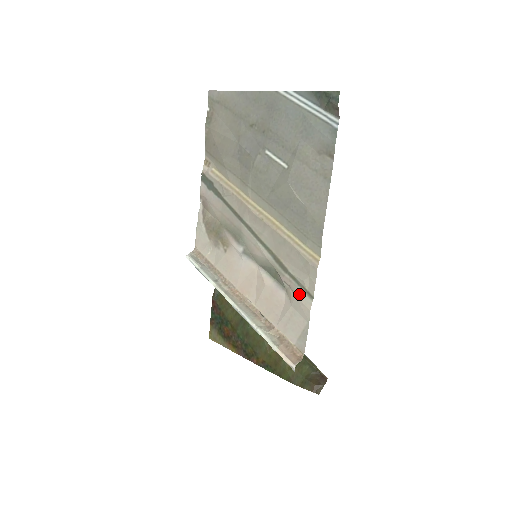
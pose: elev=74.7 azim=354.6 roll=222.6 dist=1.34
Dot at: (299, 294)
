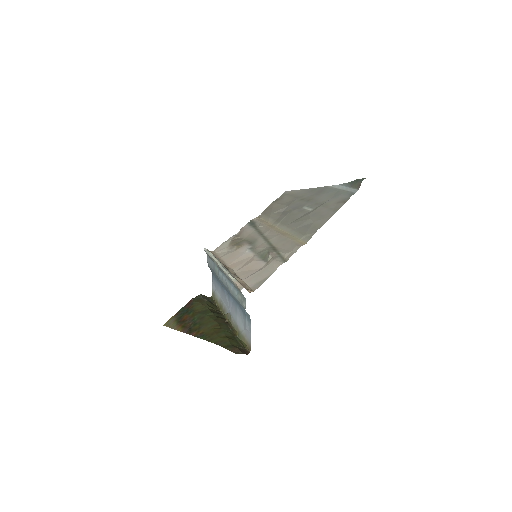
Dot at: (277, 259)
